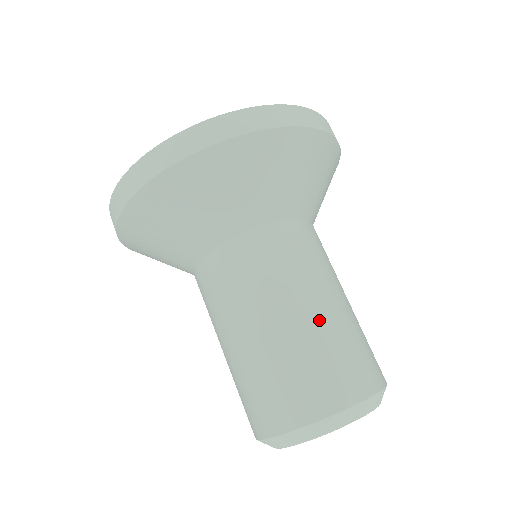
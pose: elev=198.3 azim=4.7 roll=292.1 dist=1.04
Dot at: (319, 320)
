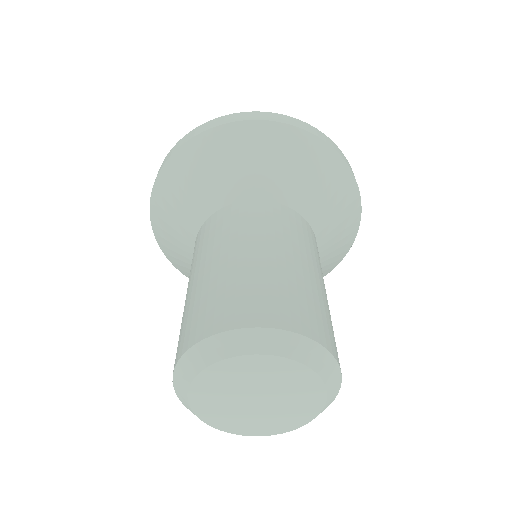
Dot at: (232, 264)
